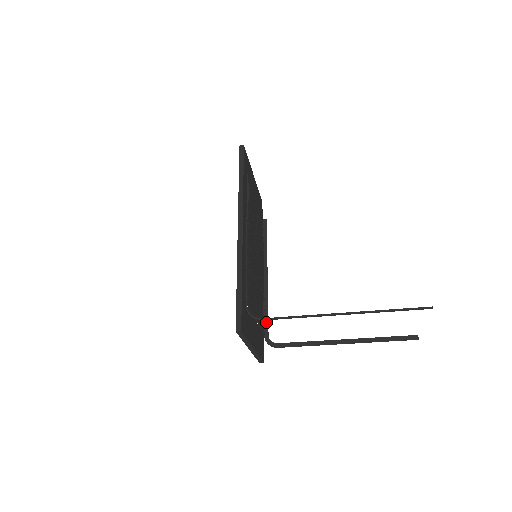
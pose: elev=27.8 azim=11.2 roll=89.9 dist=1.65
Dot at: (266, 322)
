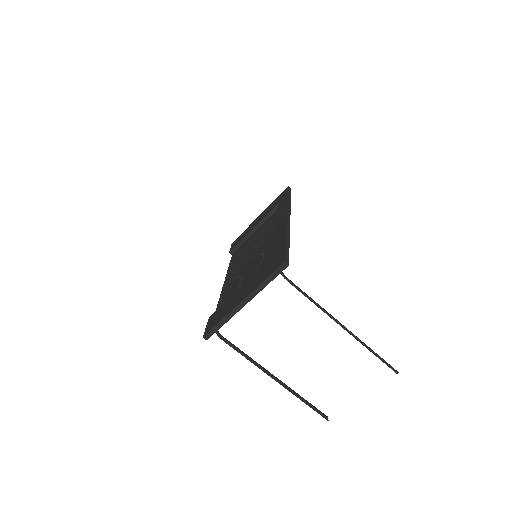
Dot at: occluded
